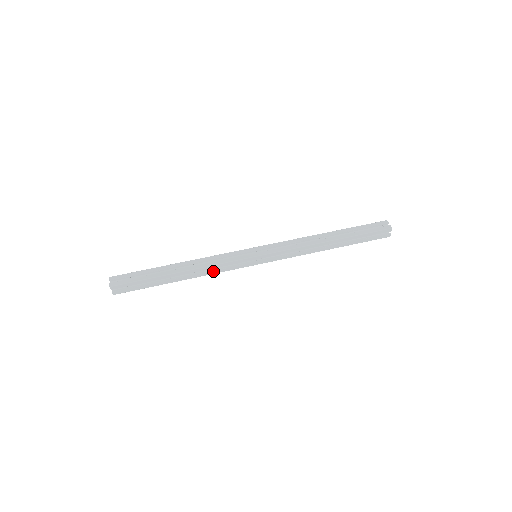
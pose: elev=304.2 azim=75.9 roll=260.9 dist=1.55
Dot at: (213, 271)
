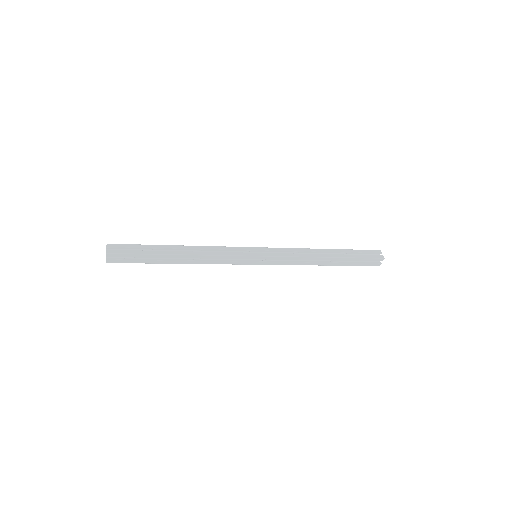
Dot at: (213, 252)
